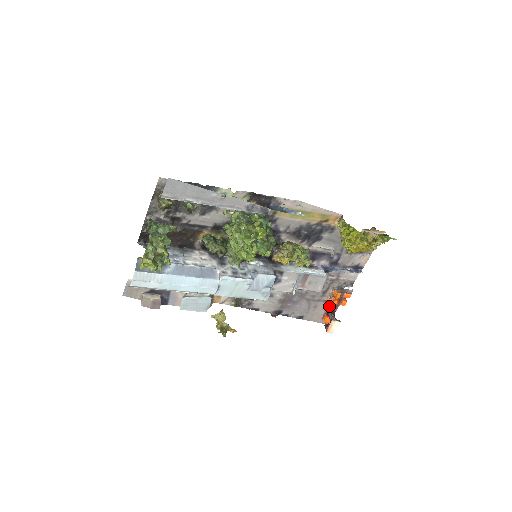
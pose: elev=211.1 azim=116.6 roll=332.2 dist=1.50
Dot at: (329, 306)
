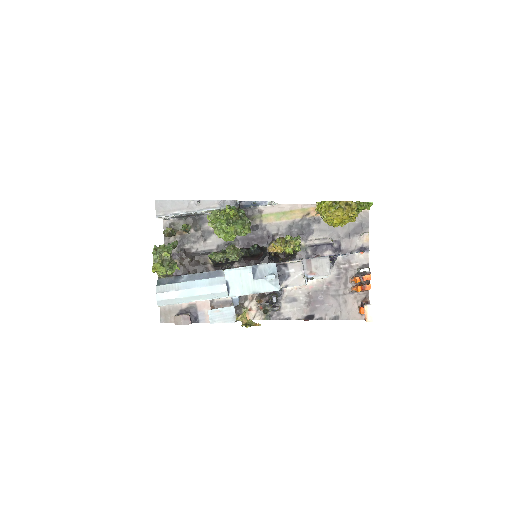
Dot at: (359, 298)
